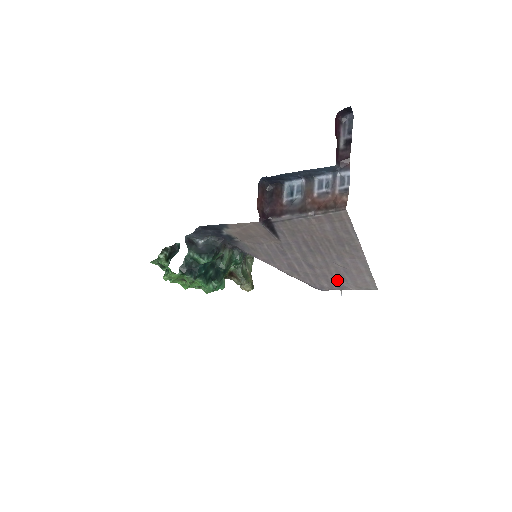
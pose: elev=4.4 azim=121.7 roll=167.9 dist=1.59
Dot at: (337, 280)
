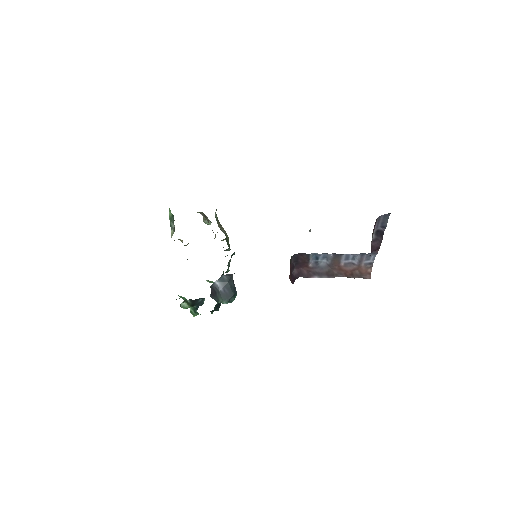
Dot at: occluded
